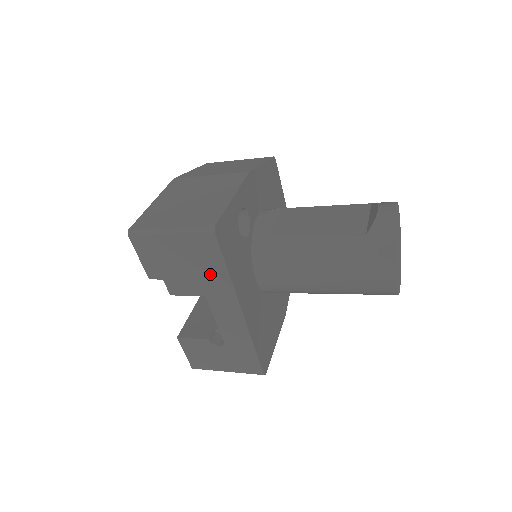
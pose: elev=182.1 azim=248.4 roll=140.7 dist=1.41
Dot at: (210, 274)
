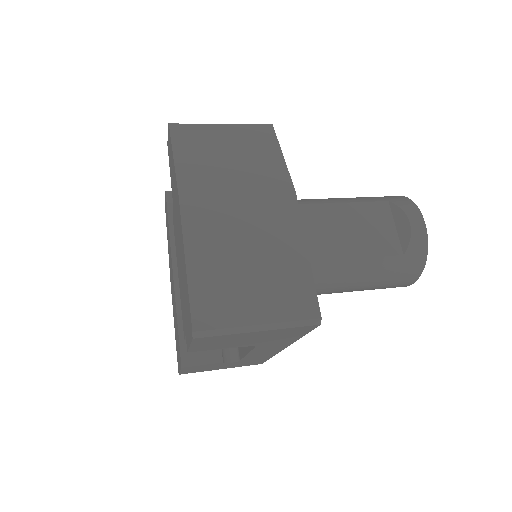
Dot at: (278, 340)
